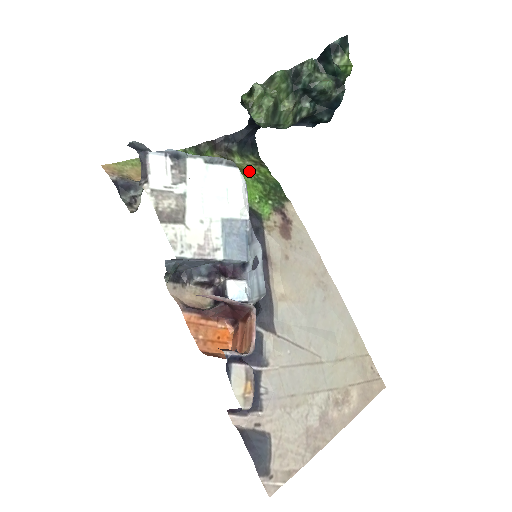
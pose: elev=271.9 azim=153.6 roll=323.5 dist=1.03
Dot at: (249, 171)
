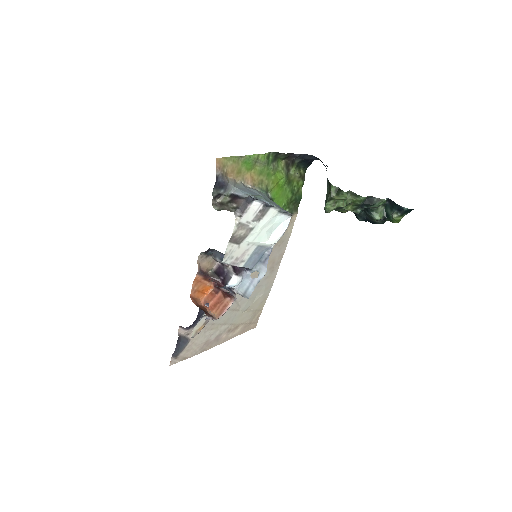
Dot at: (293, 182)
